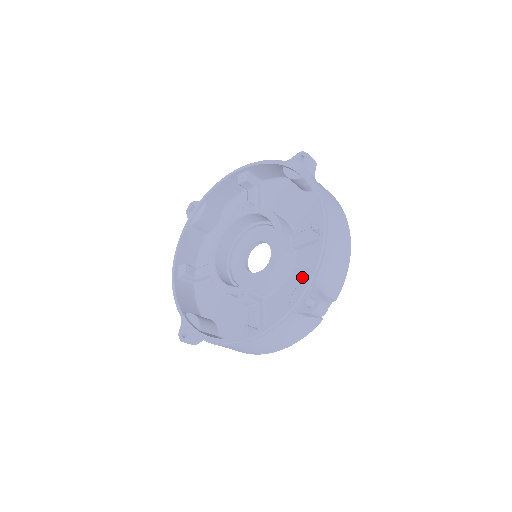
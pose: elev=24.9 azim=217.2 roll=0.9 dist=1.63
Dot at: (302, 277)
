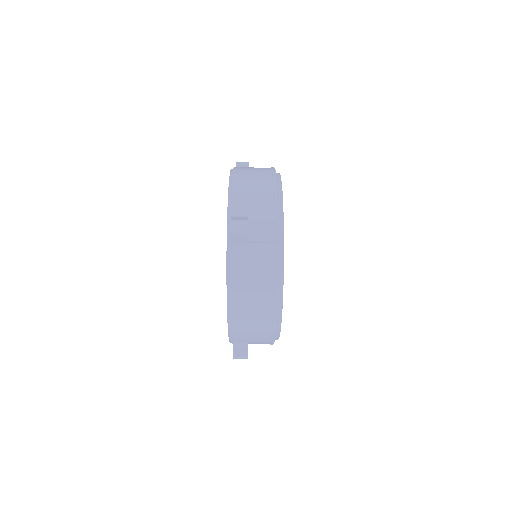
Dot at: occluded
